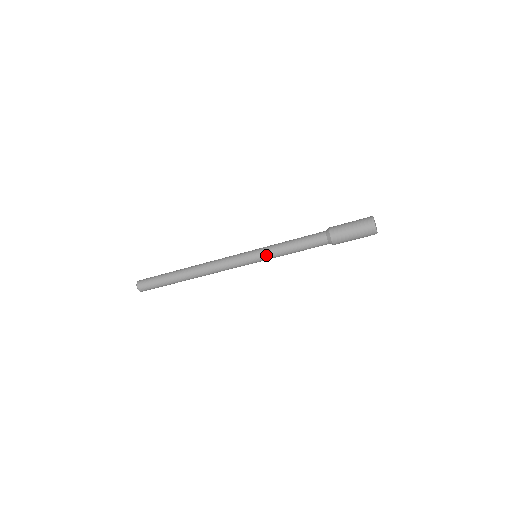
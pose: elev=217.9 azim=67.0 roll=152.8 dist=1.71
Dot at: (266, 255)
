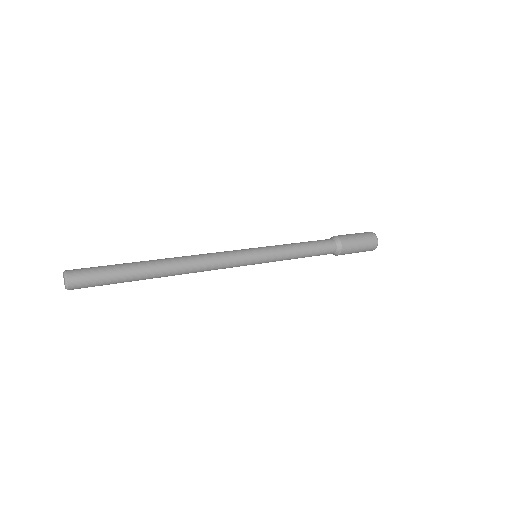
Dot at: occluded
